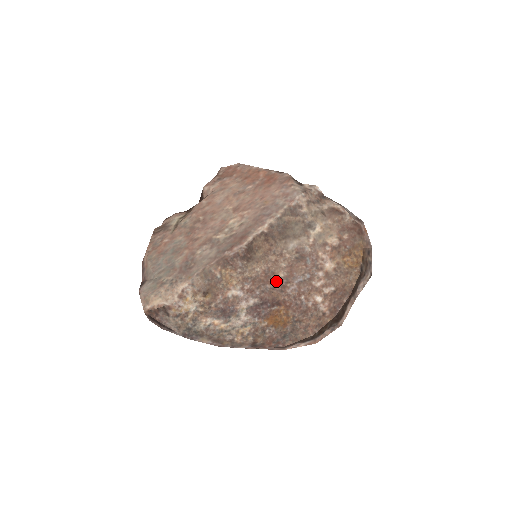
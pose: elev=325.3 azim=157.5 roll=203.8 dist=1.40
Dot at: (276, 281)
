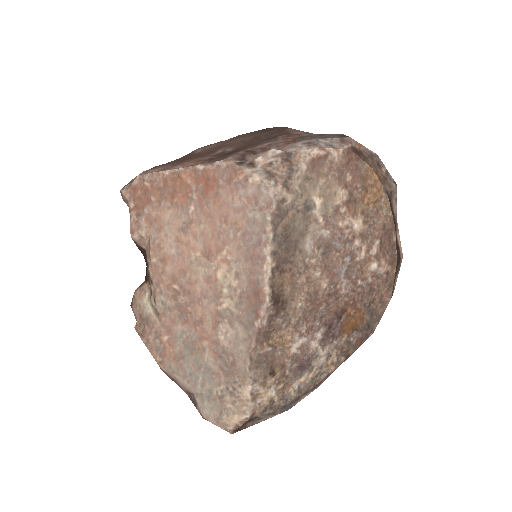
Dot at: (325, 296)
